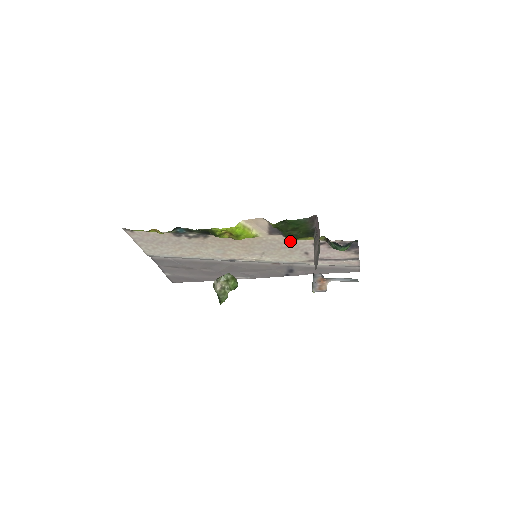
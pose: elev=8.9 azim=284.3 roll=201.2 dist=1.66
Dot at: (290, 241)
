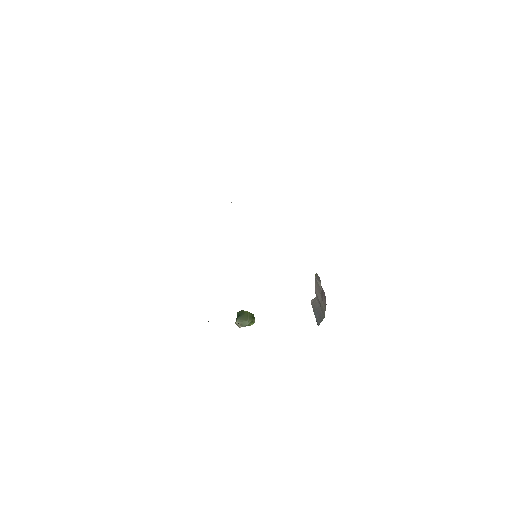
Dot at: occluded
